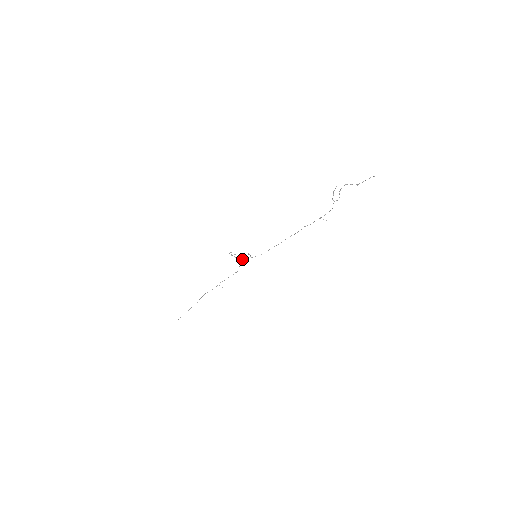
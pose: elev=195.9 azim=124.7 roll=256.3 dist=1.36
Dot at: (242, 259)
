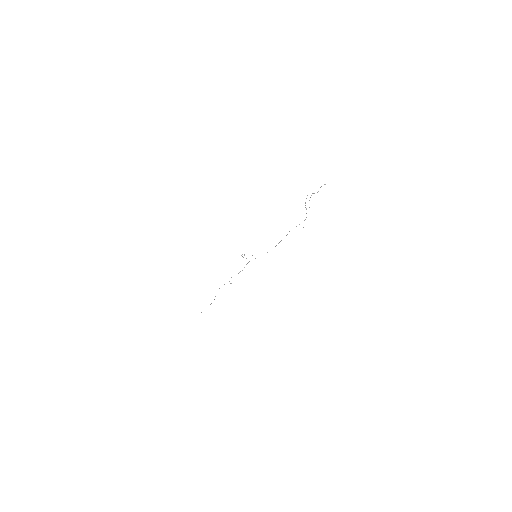
Dot at: occluded
